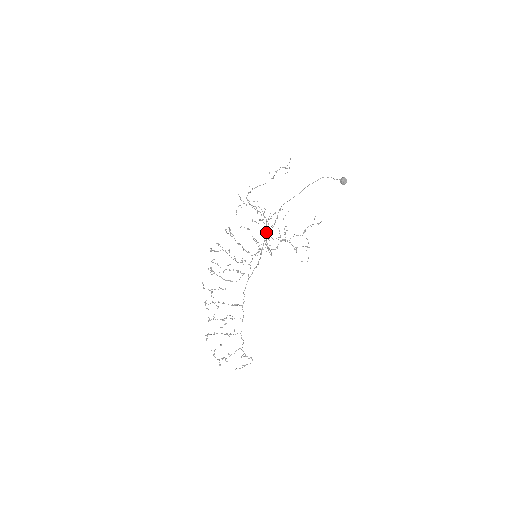
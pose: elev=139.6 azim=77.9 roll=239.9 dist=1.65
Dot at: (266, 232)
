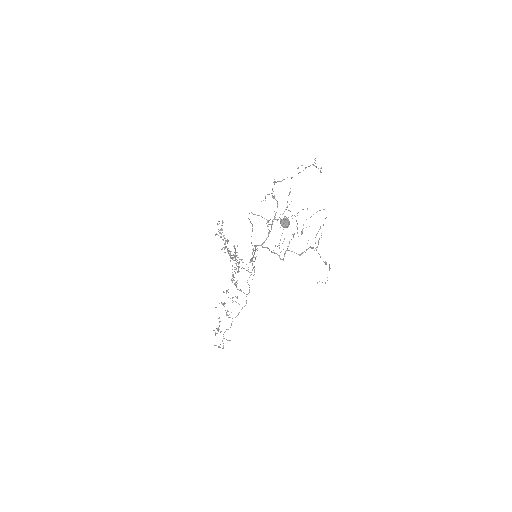
Dot at: occluded
